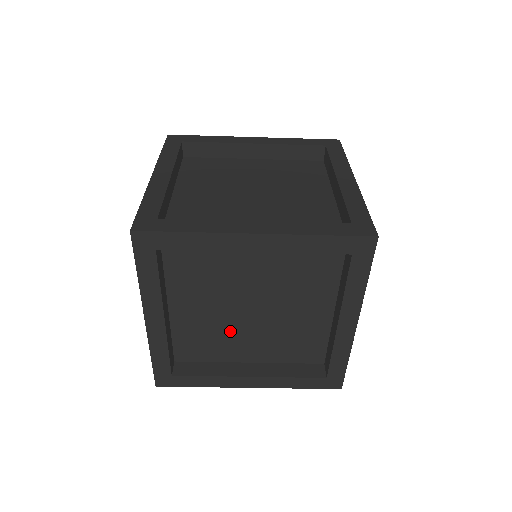
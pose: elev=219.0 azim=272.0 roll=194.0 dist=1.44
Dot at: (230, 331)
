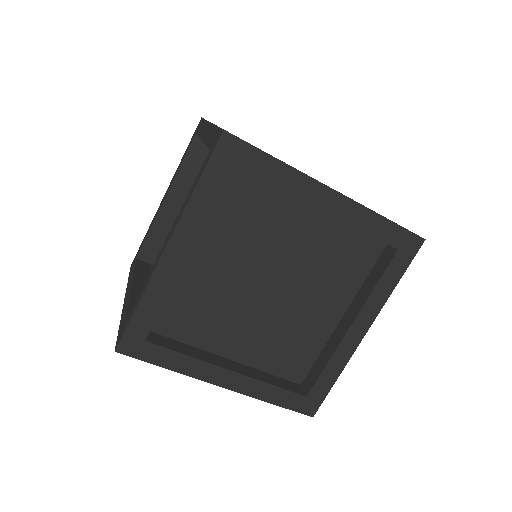
Dot at: (232, 308)
